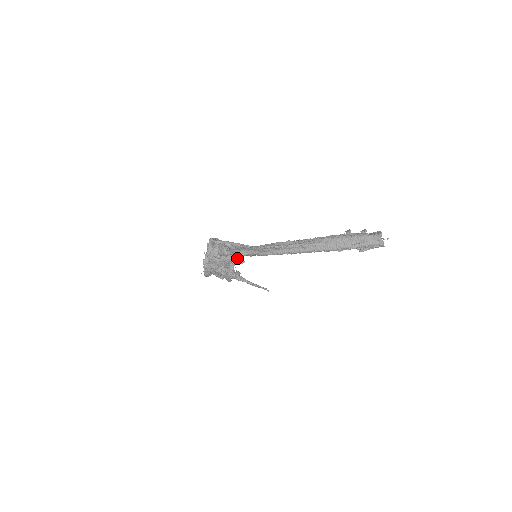
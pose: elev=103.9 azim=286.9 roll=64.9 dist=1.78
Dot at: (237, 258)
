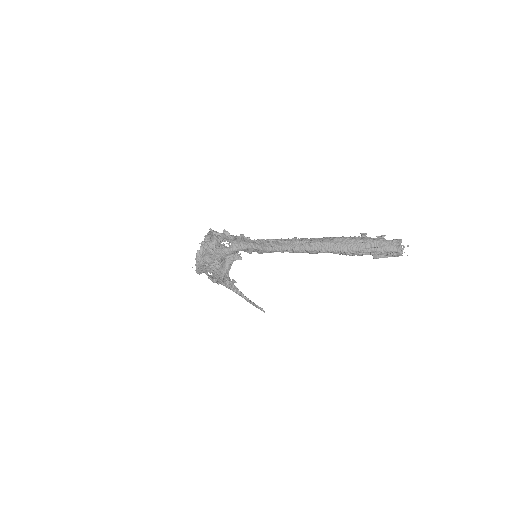
Dot at: (234, 251)
